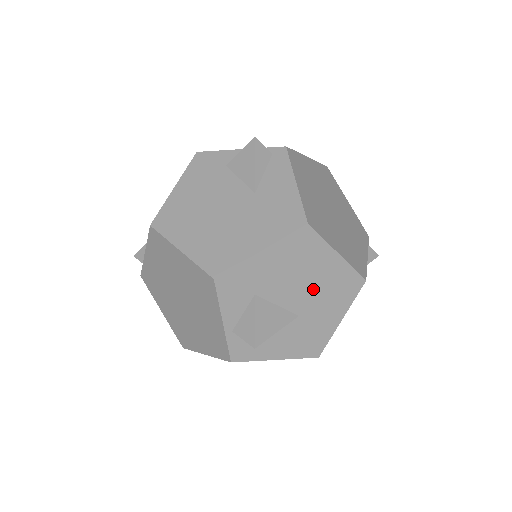
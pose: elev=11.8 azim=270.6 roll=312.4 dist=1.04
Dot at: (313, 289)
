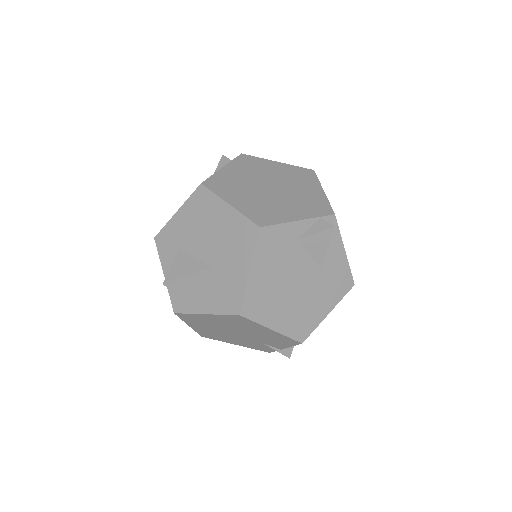
Dot at: (218, 240)
